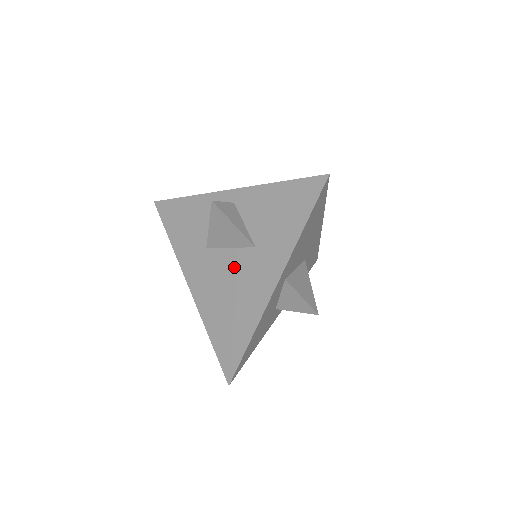
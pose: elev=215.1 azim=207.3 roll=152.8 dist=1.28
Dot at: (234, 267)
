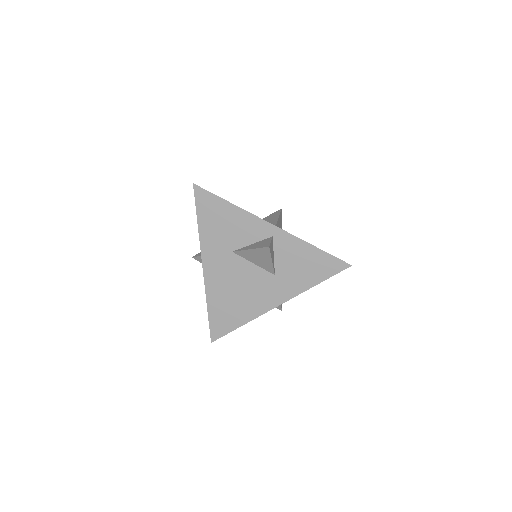
Dot at: (251, 278)
